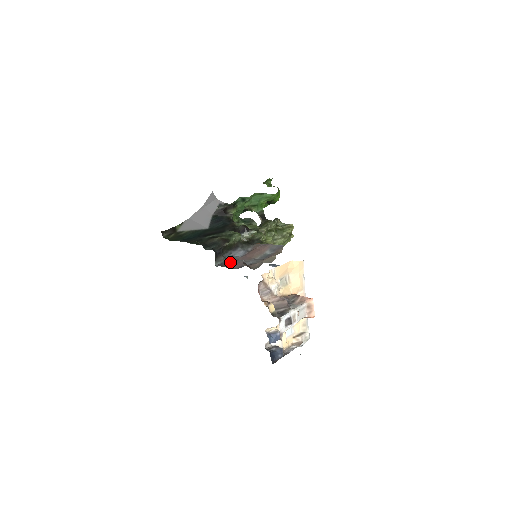
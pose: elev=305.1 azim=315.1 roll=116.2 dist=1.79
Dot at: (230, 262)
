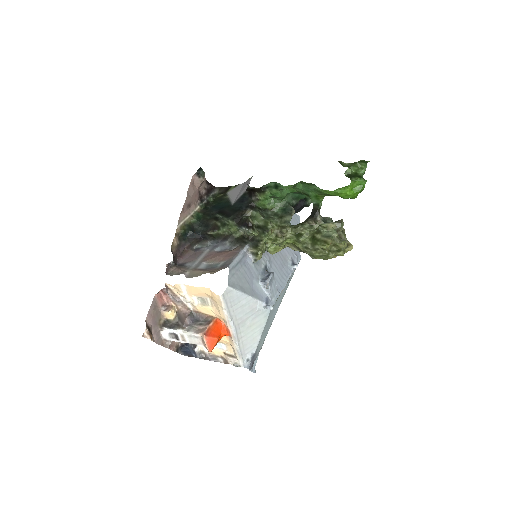
Dot at: (199, 252)
